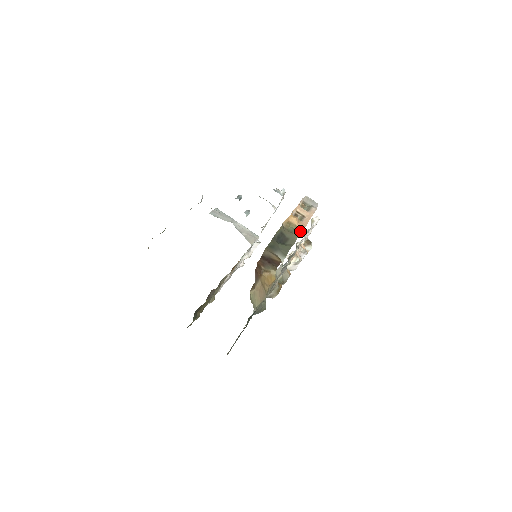
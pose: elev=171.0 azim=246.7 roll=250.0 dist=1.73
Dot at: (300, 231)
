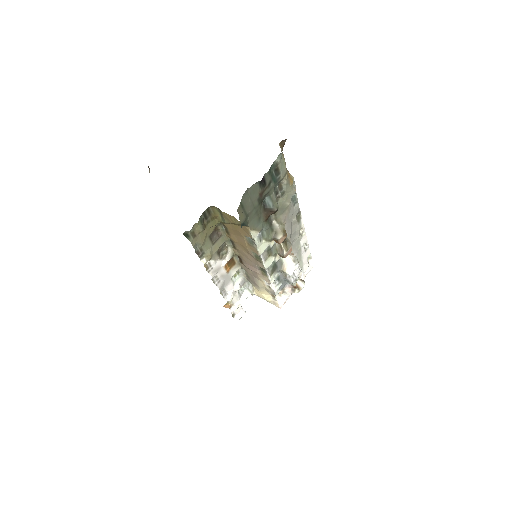
Dot at: occluded
